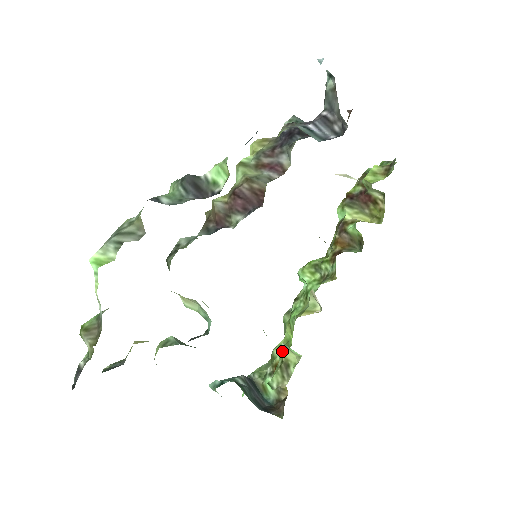
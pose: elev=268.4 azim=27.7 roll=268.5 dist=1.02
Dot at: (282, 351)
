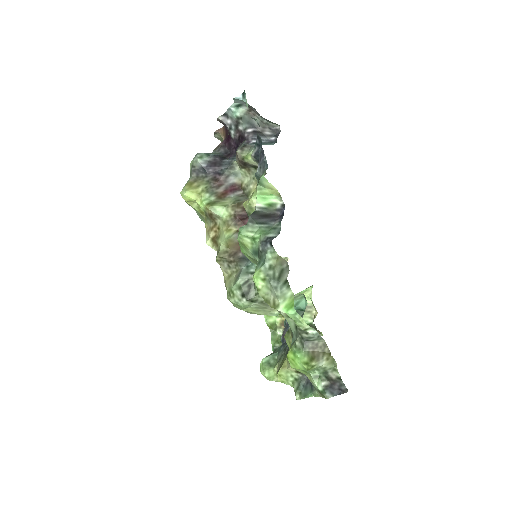
Dot at: occluded
